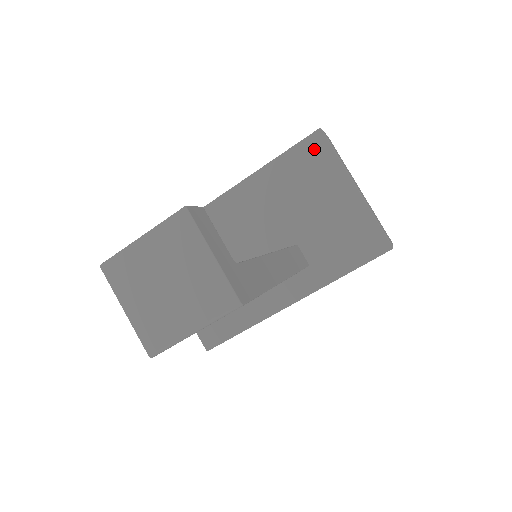
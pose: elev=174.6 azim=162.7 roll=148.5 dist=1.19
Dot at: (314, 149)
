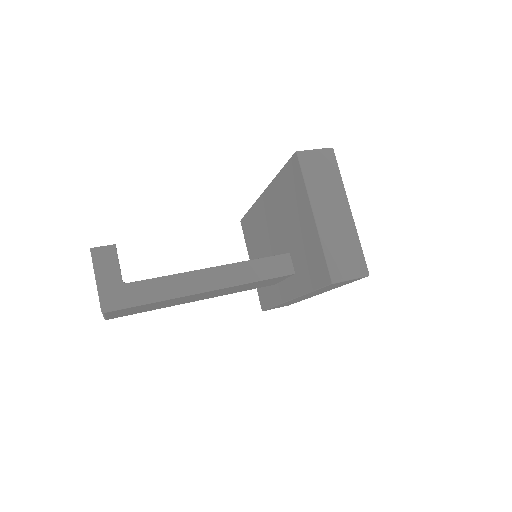
Dot at: (294, 171)
